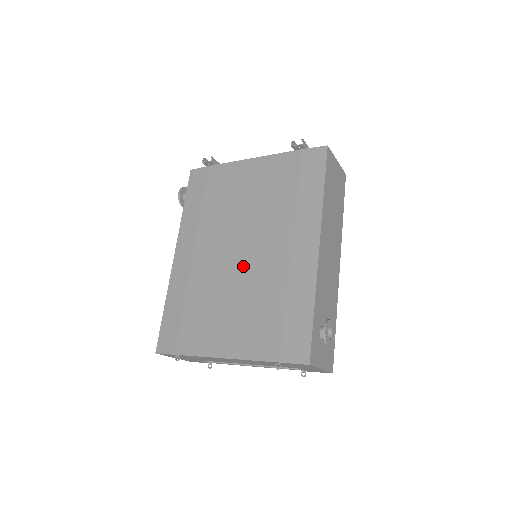
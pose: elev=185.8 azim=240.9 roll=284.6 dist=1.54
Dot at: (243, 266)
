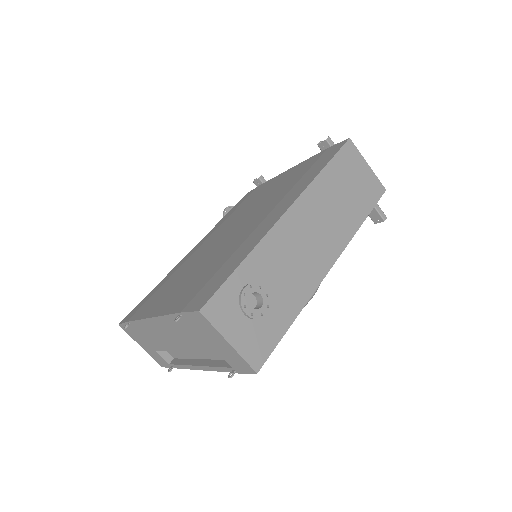
Dot at: (222, 243)
